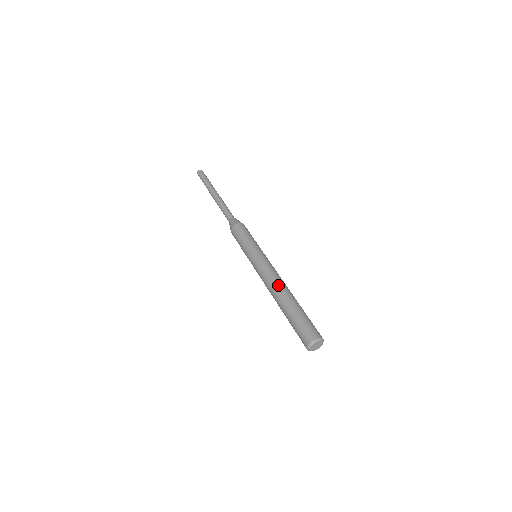
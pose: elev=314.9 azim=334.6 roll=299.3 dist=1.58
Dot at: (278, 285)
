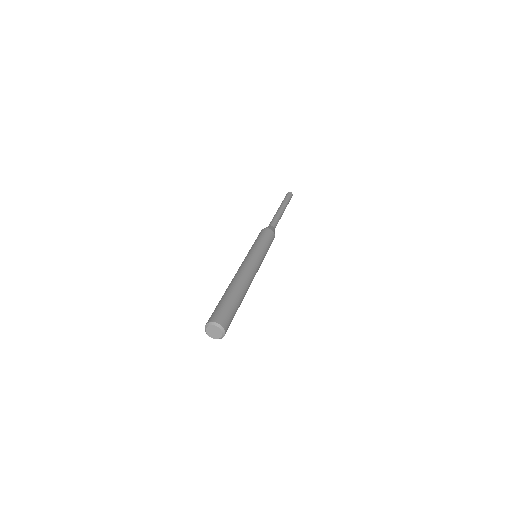
Dot at: (247, 278)
